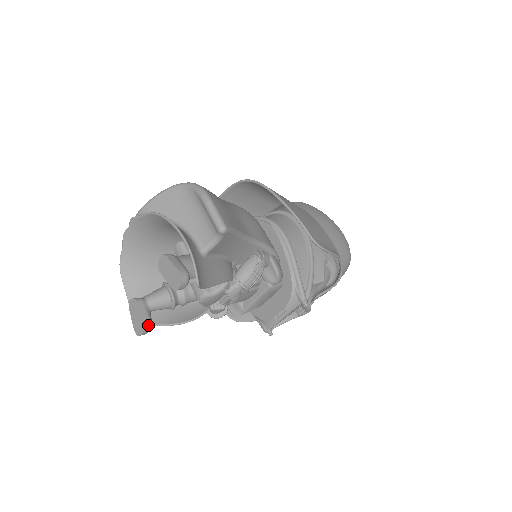
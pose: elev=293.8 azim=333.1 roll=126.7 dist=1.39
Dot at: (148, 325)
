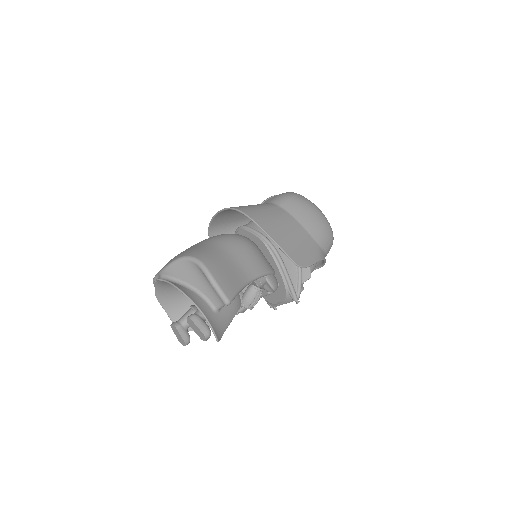
Dot at: (188, 341)
